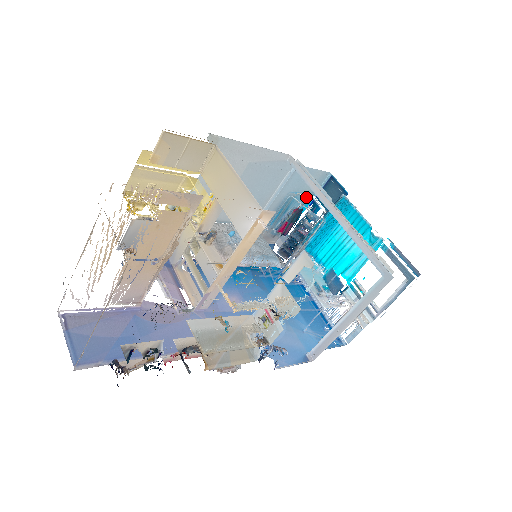
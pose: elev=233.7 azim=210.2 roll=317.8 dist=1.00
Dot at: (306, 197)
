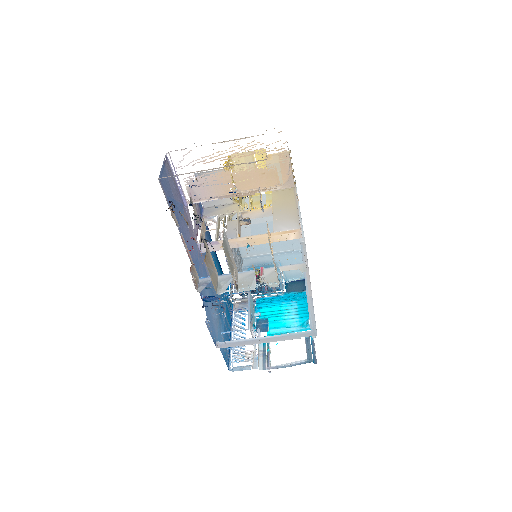
Dot at: (281, 276)
